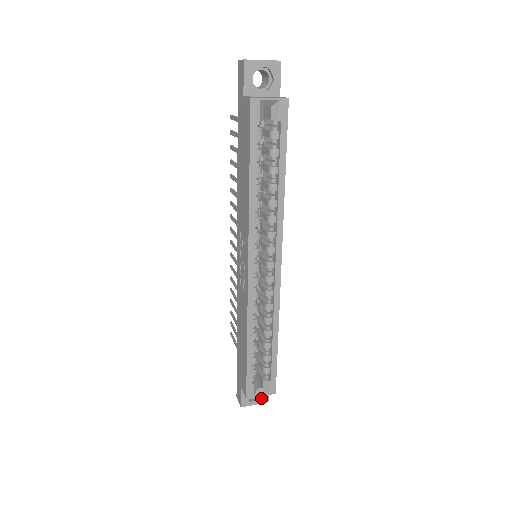
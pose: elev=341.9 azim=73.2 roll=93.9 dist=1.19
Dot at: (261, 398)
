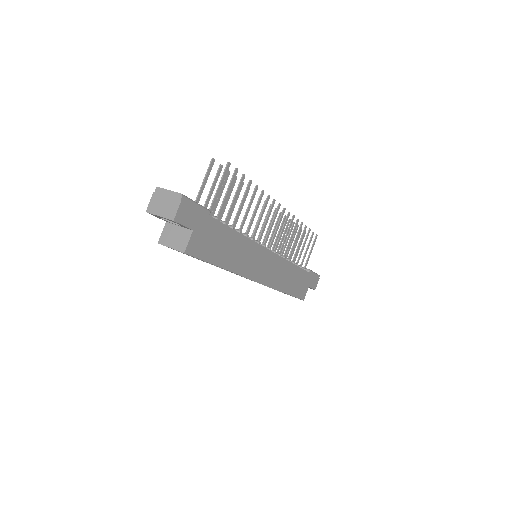
Dot at: occluded
